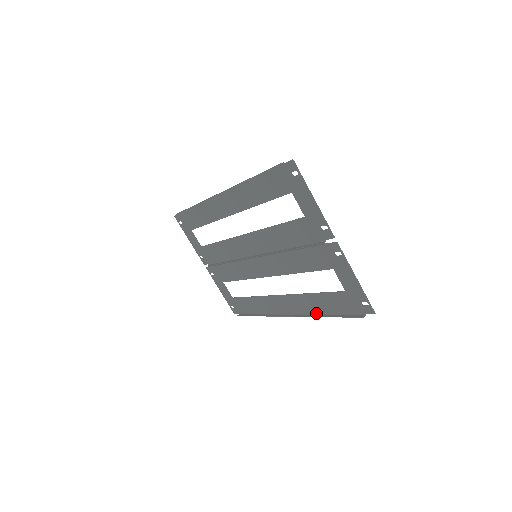
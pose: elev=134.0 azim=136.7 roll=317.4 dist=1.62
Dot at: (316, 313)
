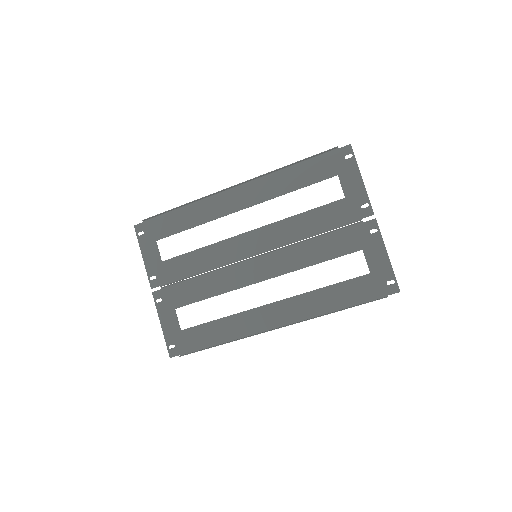
Dot at: (320, 314)
